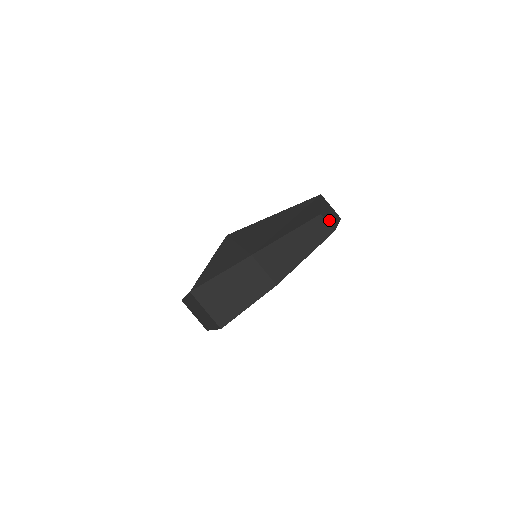
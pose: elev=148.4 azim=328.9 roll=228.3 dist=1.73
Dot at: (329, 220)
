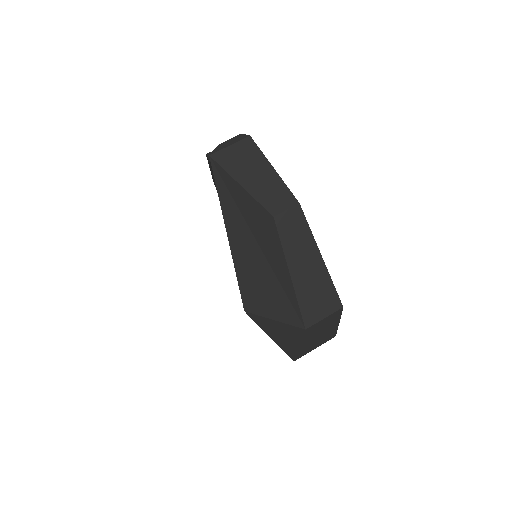
Dot at: (277, 197)
